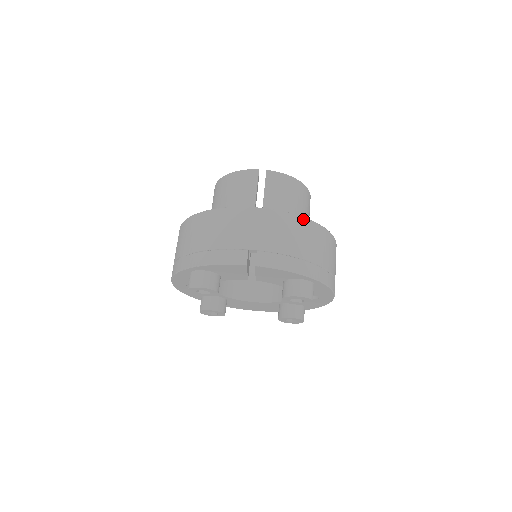
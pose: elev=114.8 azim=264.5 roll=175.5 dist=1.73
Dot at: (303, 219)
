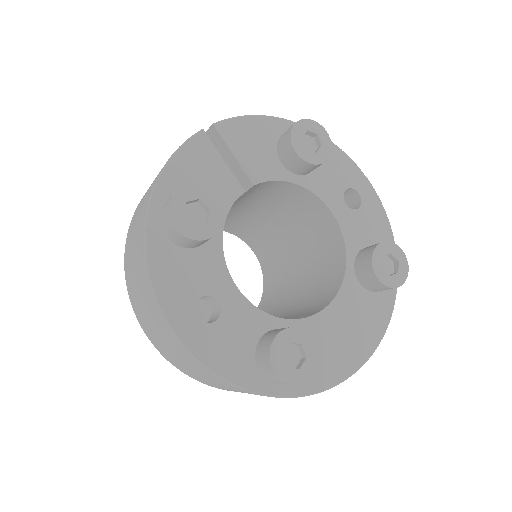
Dot at: occluded
